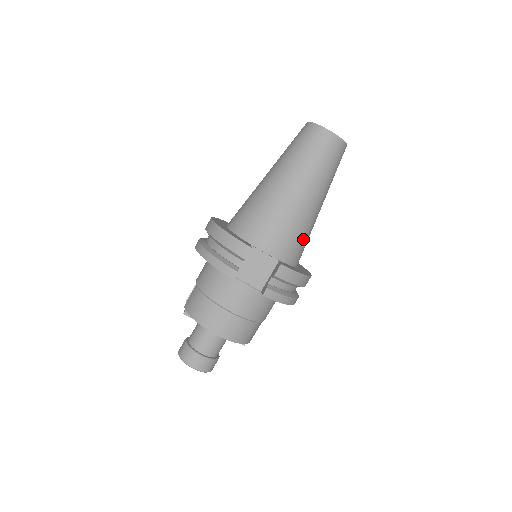
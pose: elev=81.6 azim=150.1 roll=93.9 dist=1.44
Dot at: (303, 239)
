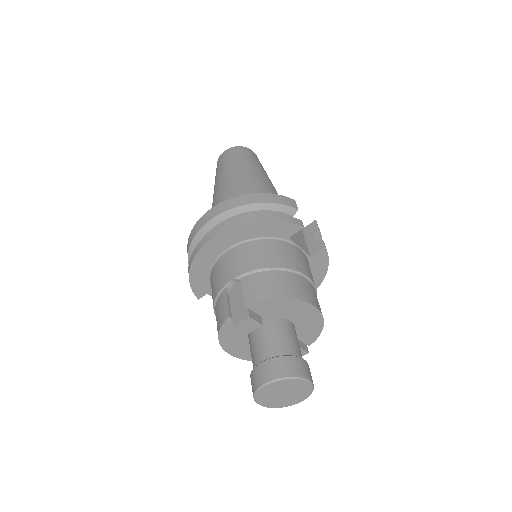
Dot at: occluded
